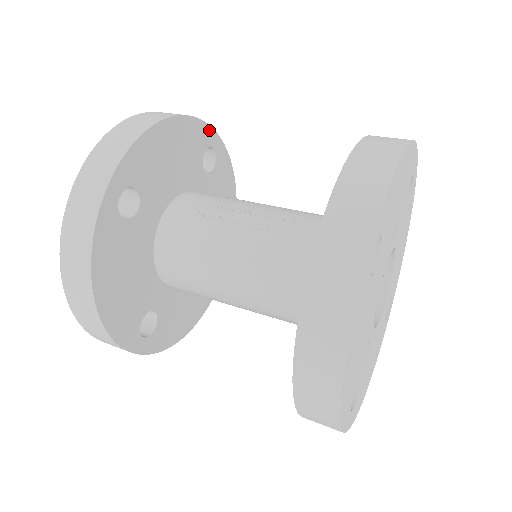
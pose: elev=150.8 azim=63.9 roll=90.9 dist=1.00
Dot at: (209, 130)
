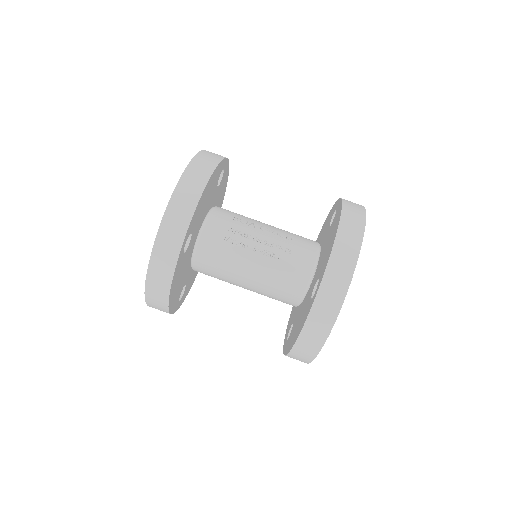
Dot at: (224, 161)
